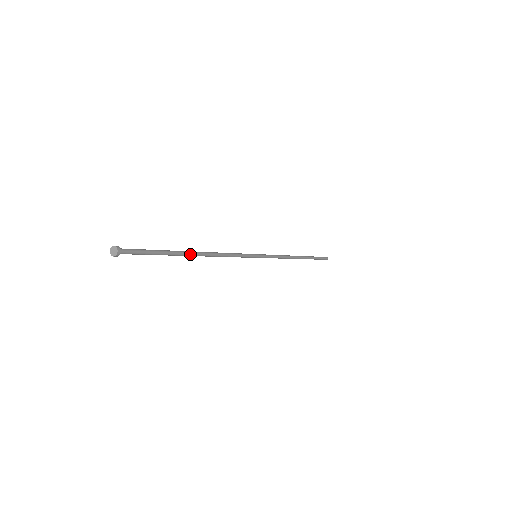
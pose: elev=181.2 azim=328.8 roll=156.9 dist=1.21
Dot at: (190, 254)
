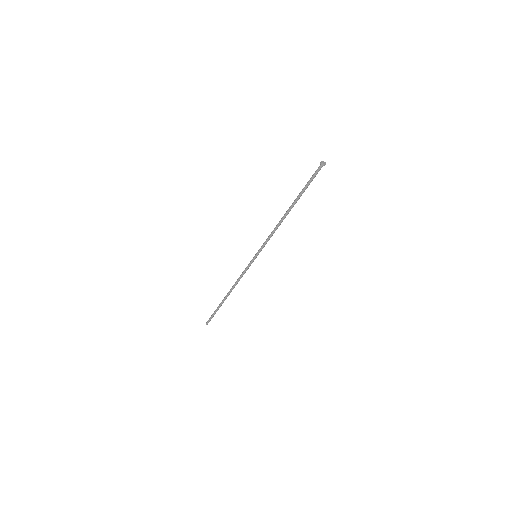
Dot at: occluded
